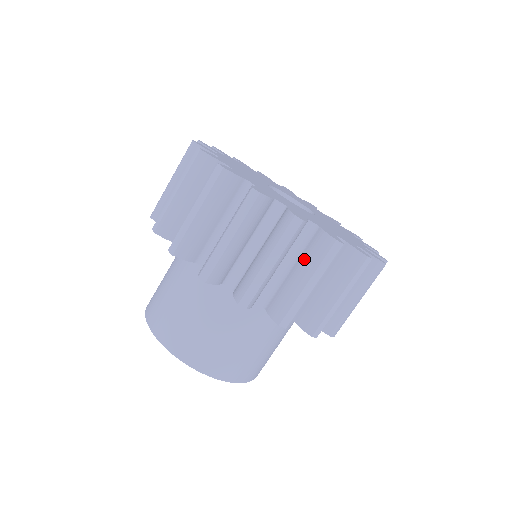
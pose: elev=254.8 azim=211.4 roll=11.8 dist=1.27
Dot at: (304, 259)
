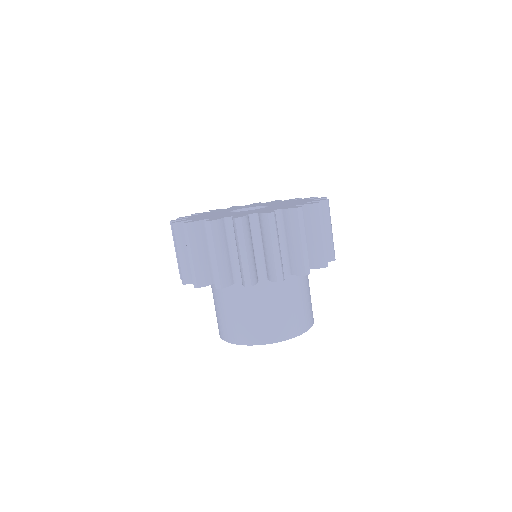
Dot at: occluded
